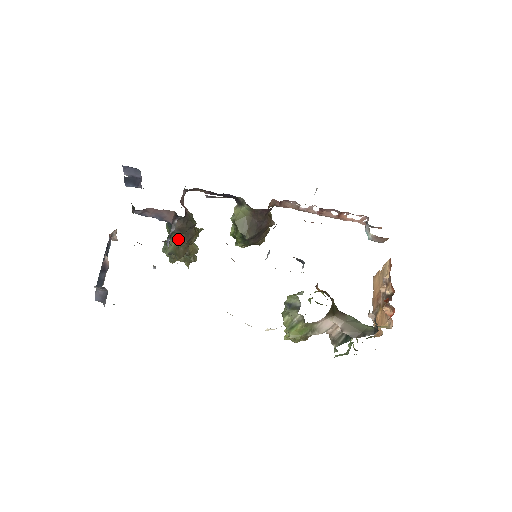
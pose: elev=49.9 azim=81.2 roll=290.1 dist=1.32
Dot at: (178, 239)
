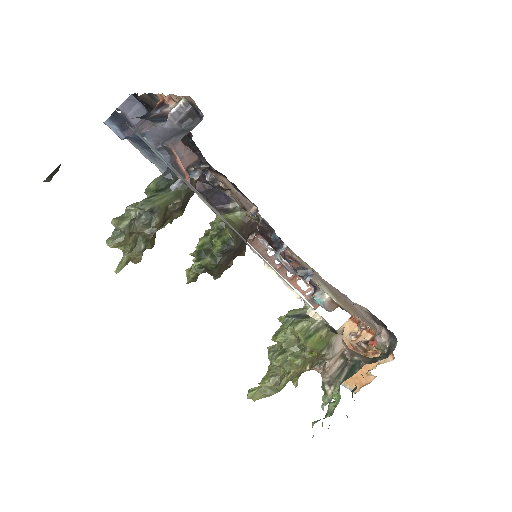
Dot at: (176, 195)
